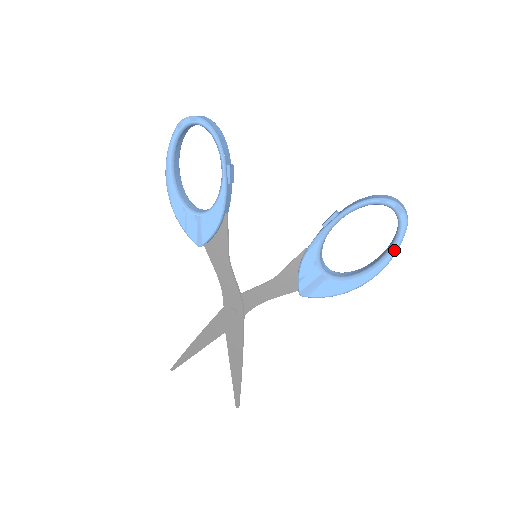
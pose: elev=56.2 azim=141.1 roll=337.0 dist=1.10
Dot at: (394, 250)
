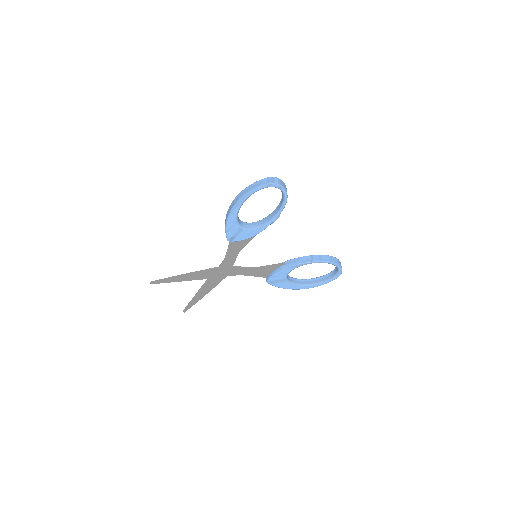
Dot at: (325, 283)
